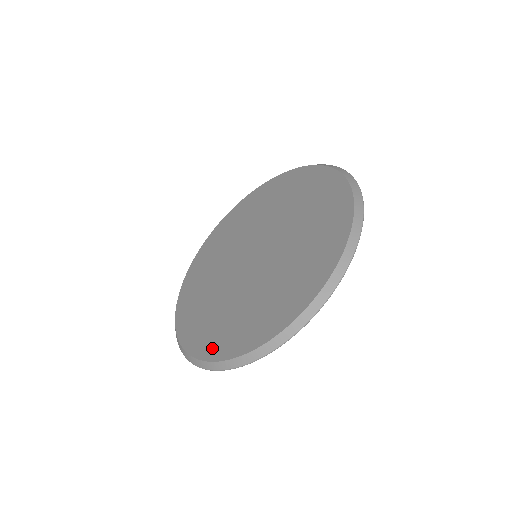
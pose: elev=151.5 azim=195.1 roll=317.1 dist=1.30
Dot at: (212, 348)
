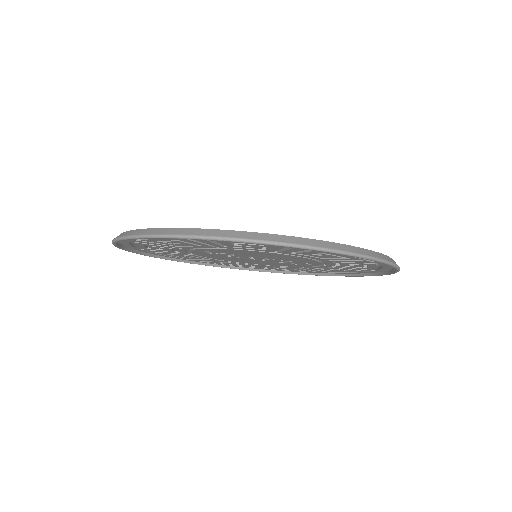
Dot at: occluded
